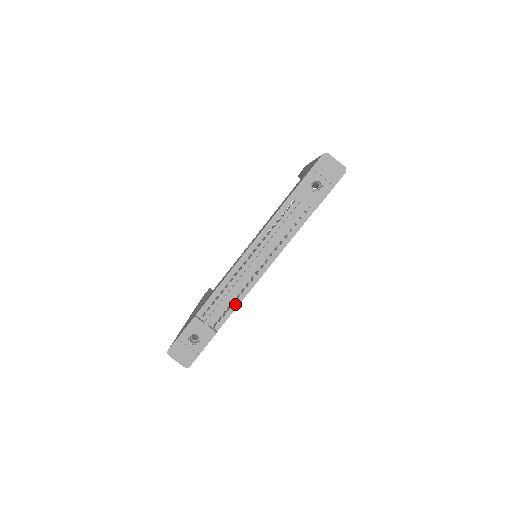
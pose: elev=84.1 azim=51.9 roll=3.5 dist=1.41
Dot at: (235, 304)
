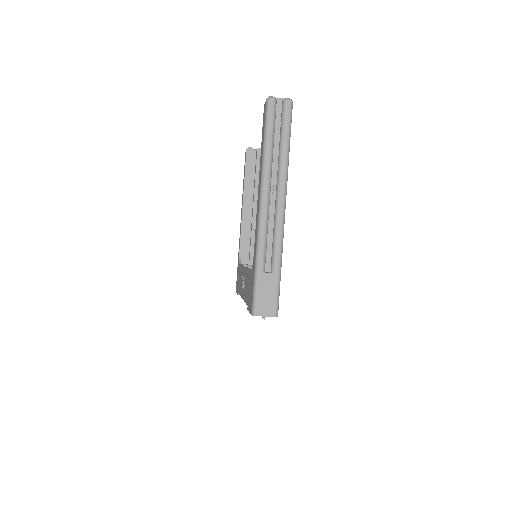
Dot at: occluded
